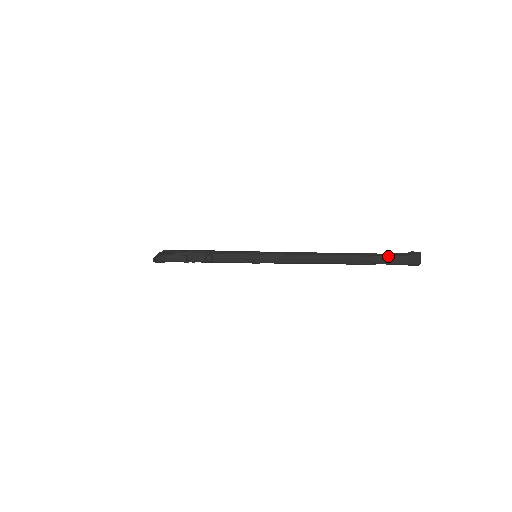
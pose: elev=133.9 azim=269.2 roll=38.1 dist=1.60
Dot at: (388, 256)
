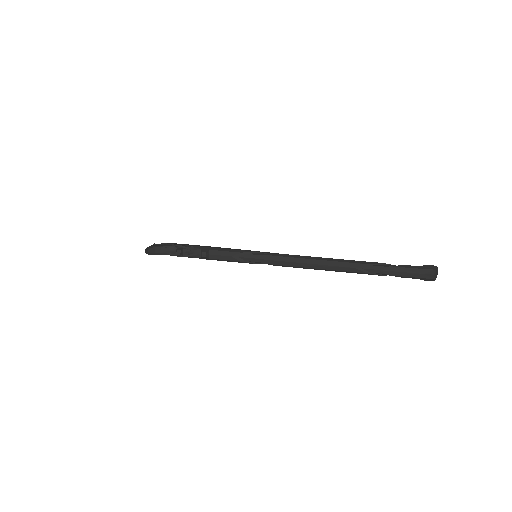
Dot at: (399, 267)
